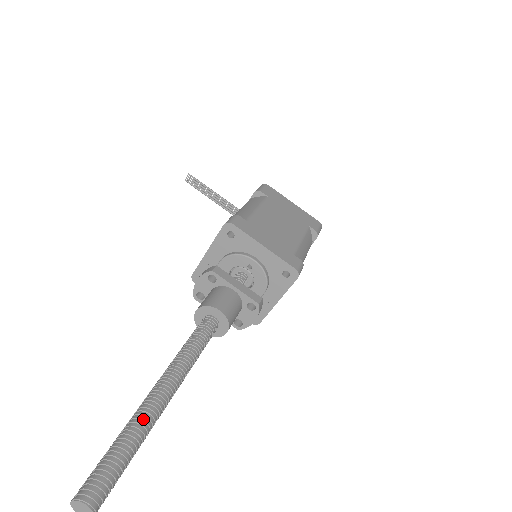
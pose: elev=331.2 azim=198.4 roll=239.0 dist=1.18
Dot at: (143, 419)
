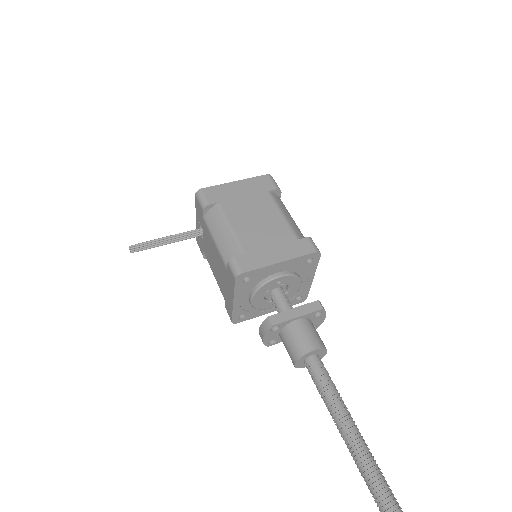
Dot at: (383, 490)
